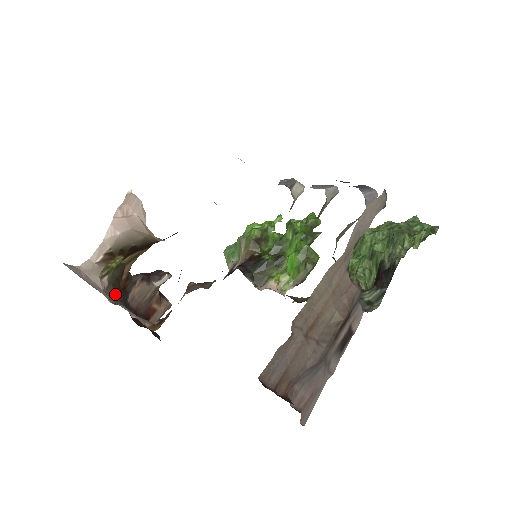
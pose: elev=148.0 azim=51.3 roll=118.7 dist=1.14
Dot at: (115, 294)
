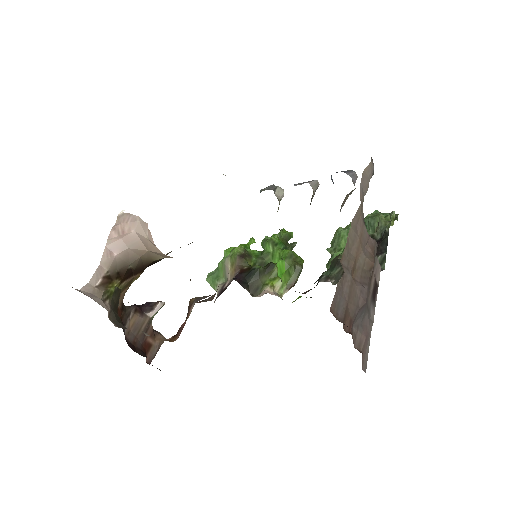
Dot at: (117, 320)
